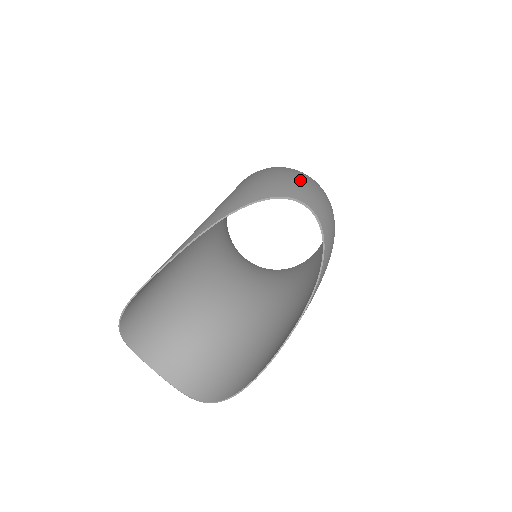
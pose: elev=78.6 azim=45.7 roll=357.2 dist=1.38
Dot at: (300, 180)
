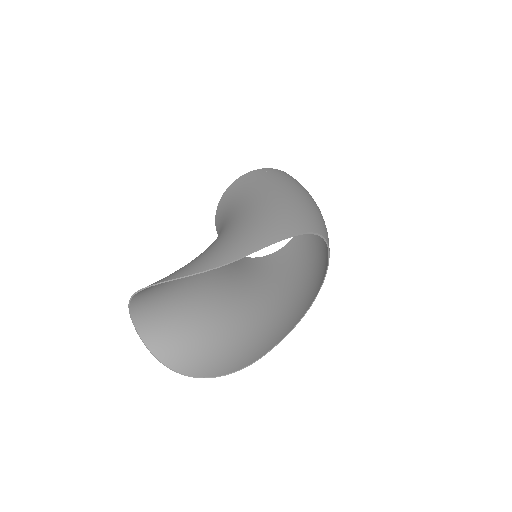
Dot at: (321, 214)
